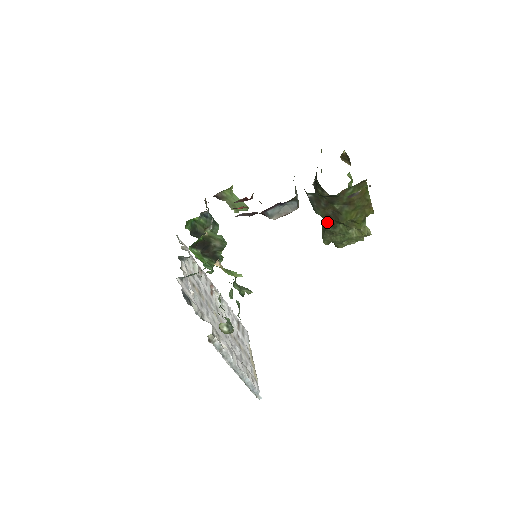
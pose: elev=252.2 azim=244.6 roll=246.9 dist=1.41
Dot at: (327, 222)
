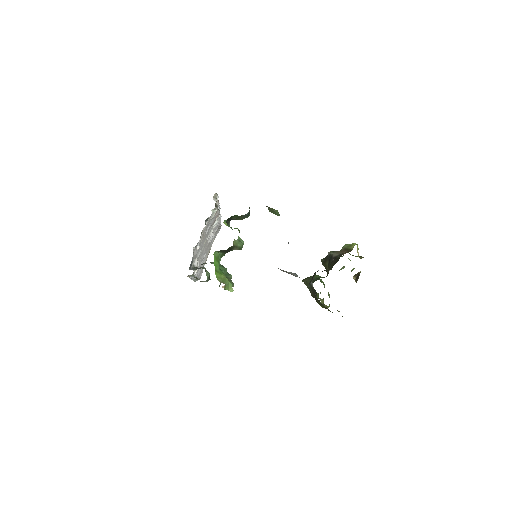
Dot at: occluded
